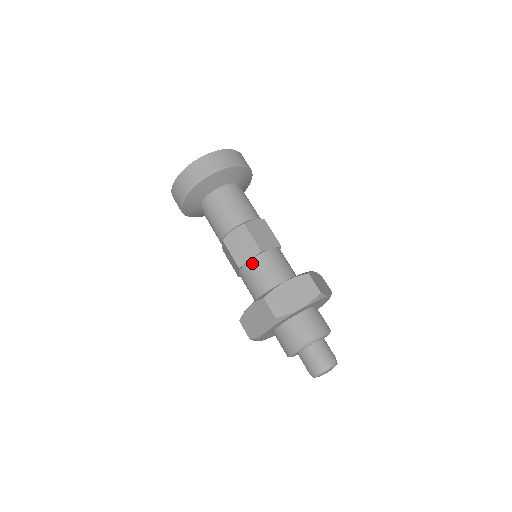
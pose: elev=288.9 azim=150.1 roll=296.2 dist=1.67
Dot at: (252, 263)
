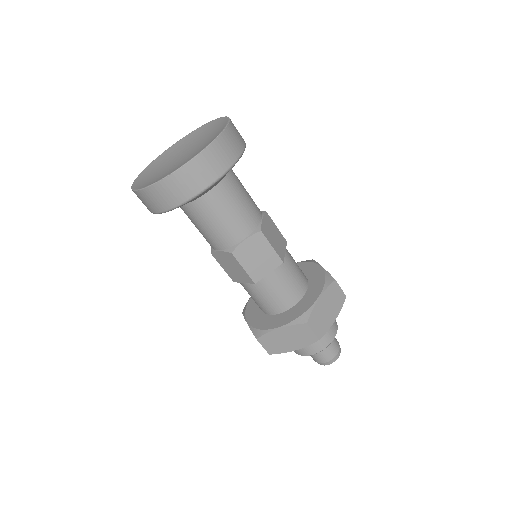
Dot at: (247, 286)
